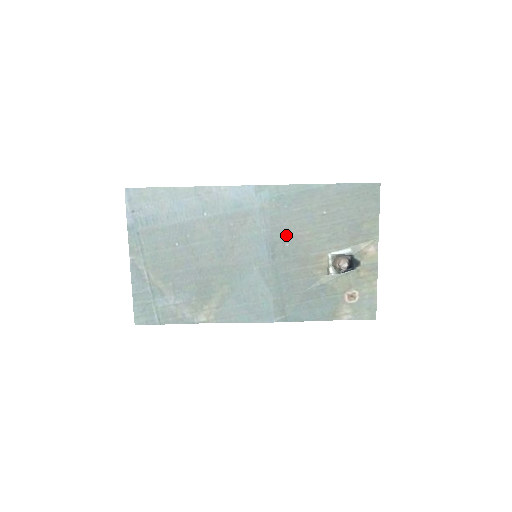
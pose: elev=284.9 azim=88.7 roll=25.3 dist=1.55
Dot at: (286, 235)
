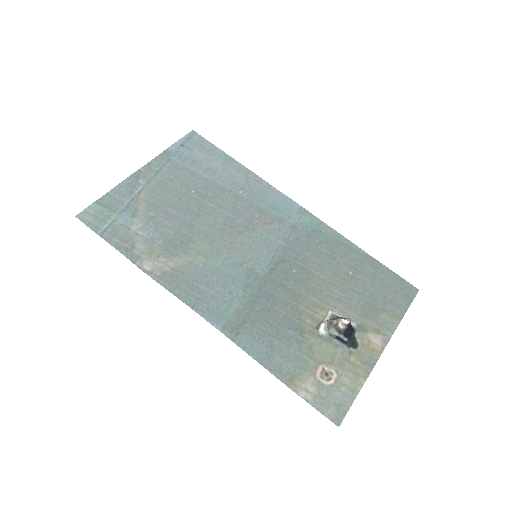
Dot at: (300, 262)
